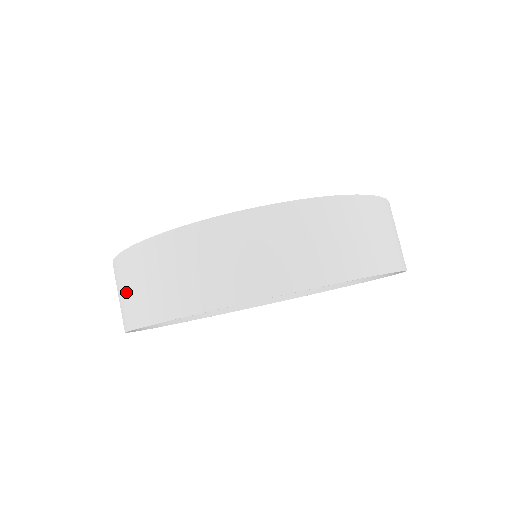
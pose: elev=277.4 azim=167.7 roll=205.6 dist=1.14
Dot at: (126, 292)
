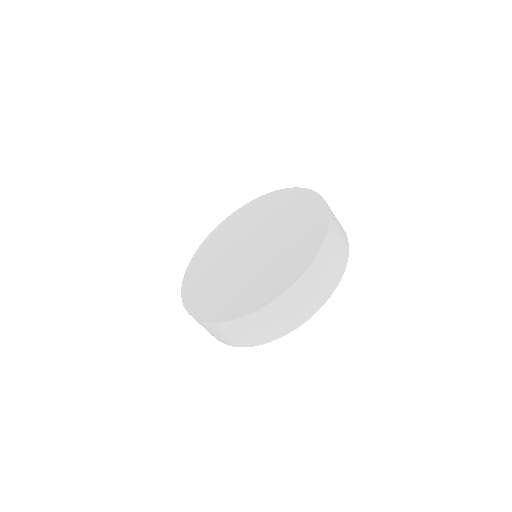
Dot at: occluded
